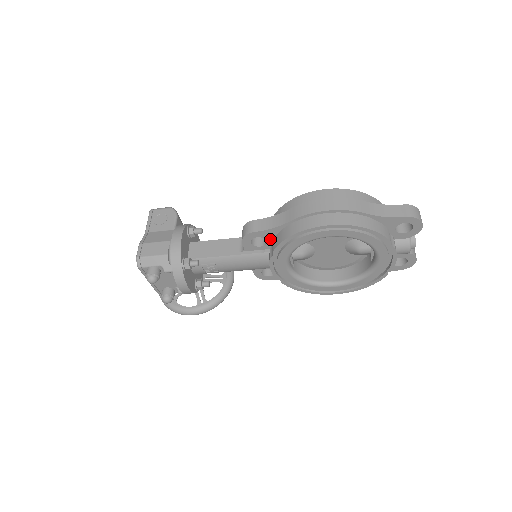
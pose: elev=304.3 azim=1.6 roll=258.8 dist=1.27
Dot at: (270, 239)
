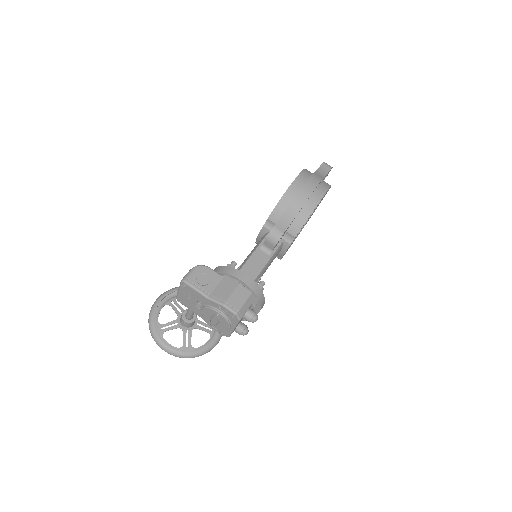
Dot at: (286, 231)
